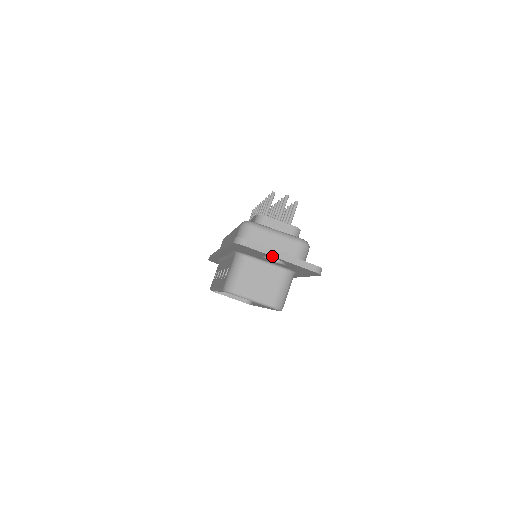
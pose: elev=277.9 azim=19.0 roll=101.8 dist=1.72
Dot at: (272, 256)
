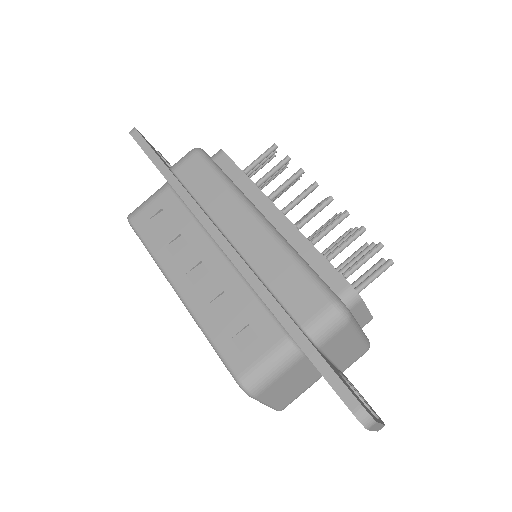
Dot at: occluded
